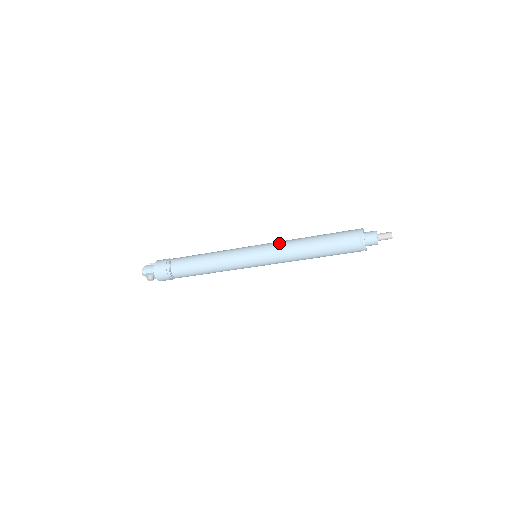
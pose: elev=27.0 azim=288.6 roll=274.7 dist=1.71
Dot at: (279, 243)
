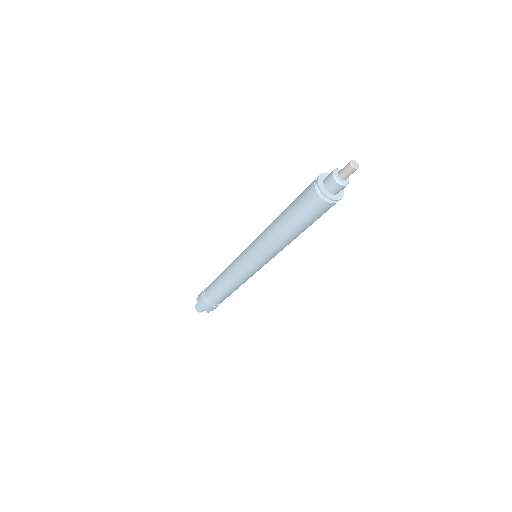
Dot at: (260, 243)
